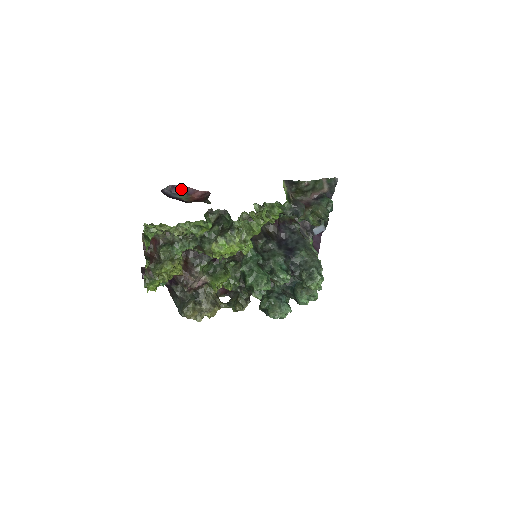
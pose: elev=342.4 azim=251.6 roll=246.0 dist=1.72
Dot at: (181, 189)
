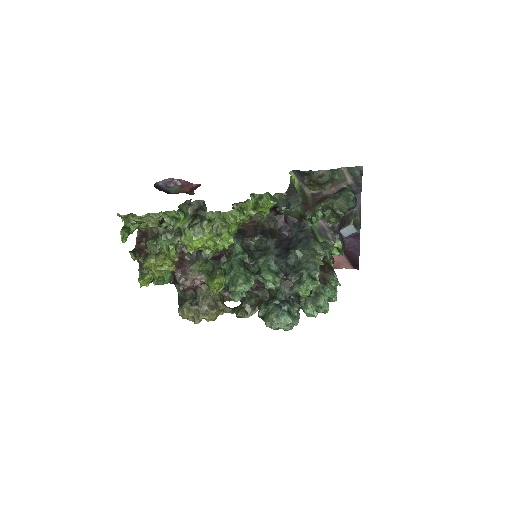
Dot at: (178, 183)
